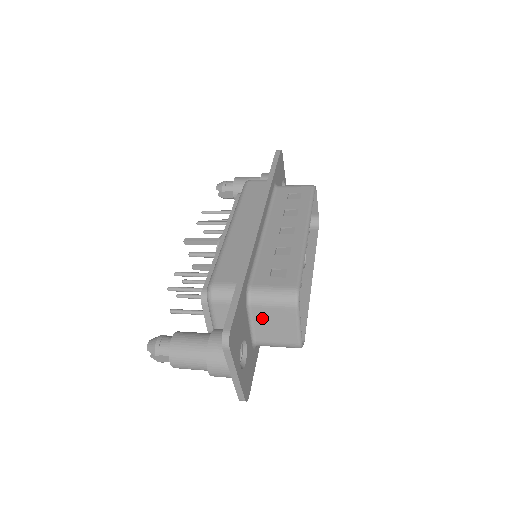
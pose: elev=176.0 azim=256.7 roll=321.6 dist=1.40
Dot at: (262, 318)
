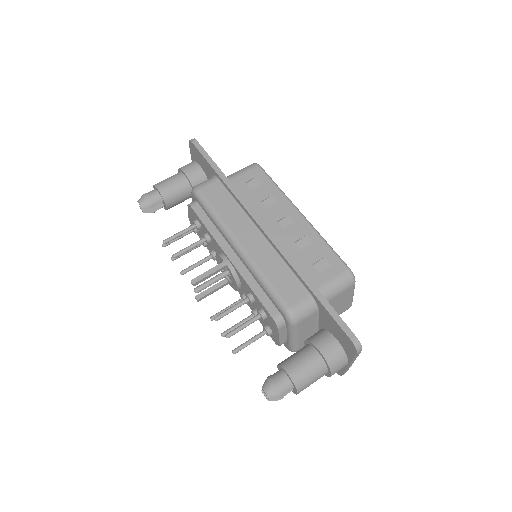
Dot at: occluded
